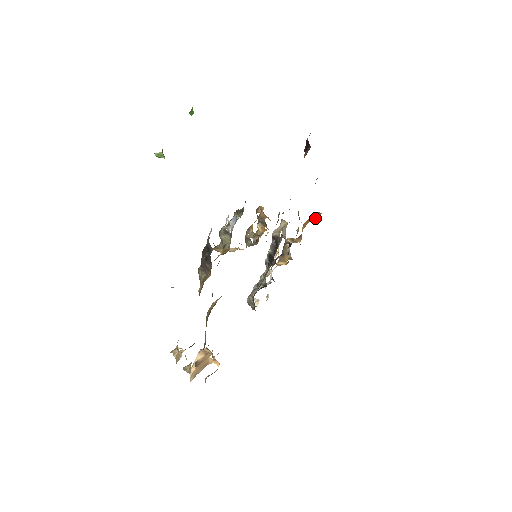
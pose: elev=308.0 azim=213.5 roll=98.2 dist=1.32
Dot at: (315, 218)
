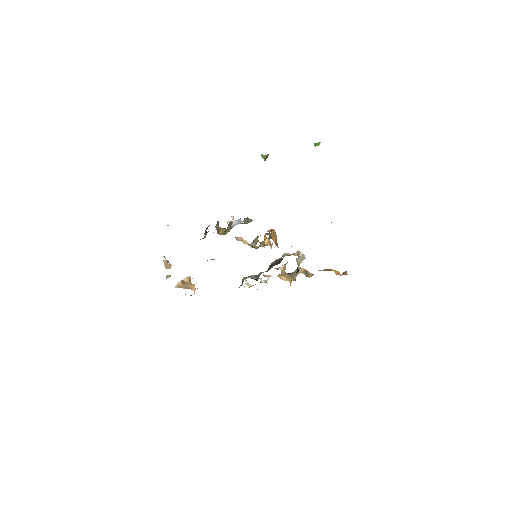
Dot at: (339, 273)
